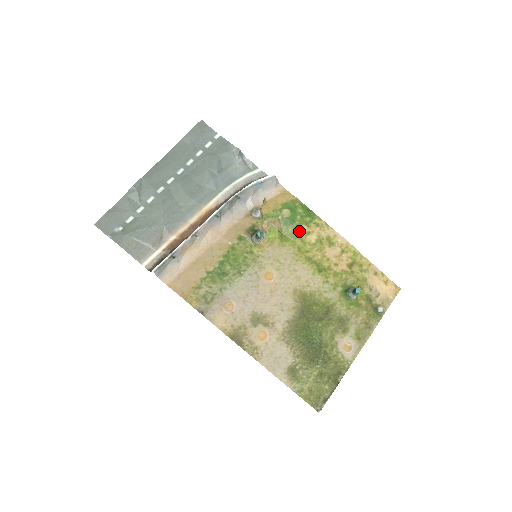
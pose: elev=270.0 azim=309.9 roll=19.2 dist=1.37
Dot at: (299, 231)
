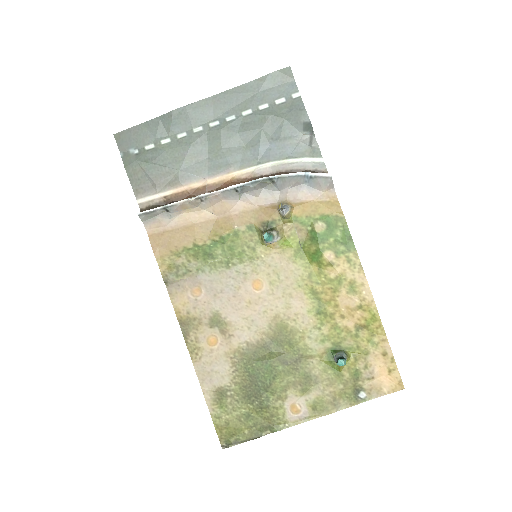
Dot at: (322, 256)
